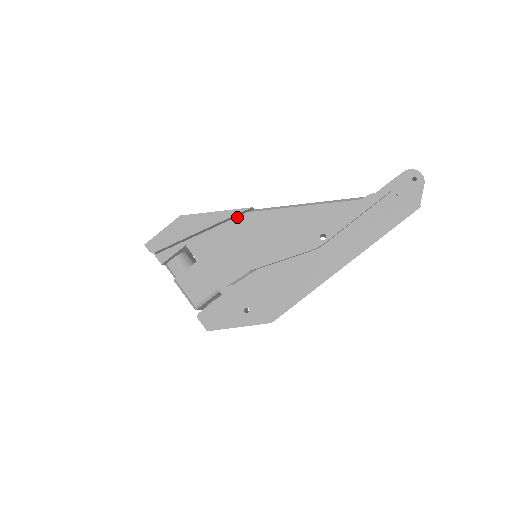
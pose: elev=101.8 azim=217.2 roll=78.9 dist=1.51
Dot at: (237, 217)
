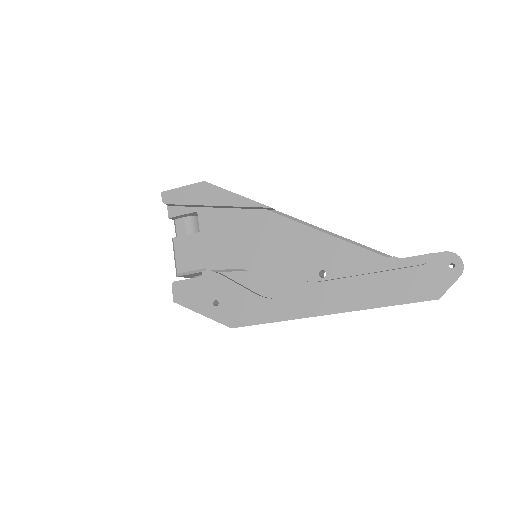
Dot at: (256, 209)
